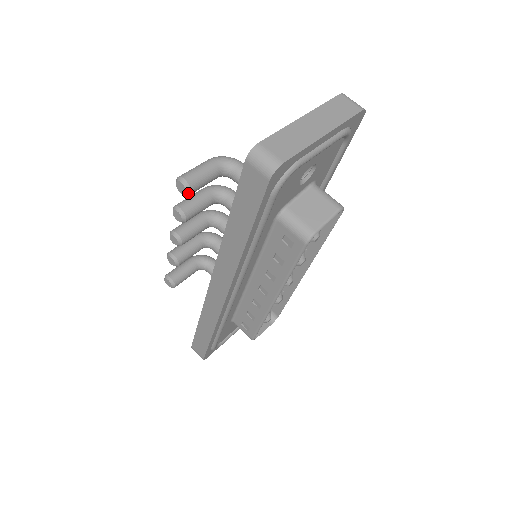
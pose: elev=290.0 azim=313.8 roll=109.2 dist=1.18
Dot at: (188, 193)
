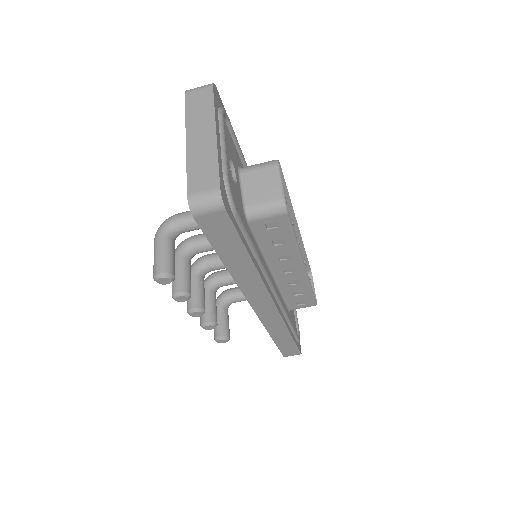
Dot at: (173, 278)
